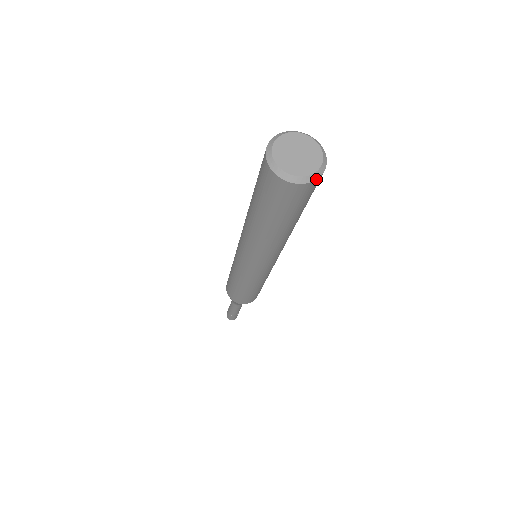
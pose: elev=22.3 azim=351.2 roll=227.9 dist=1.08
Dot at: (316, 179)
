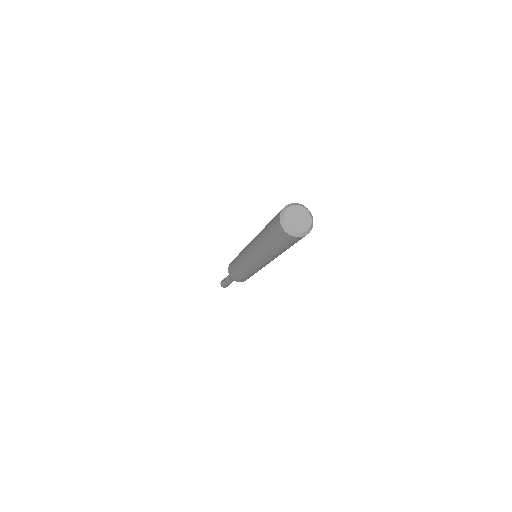
Dot at: (295, 236)
